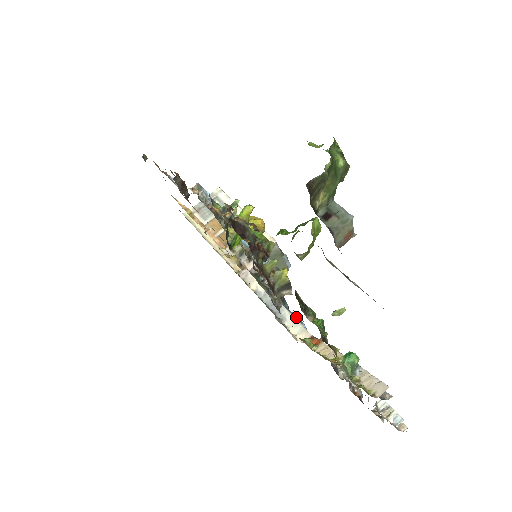
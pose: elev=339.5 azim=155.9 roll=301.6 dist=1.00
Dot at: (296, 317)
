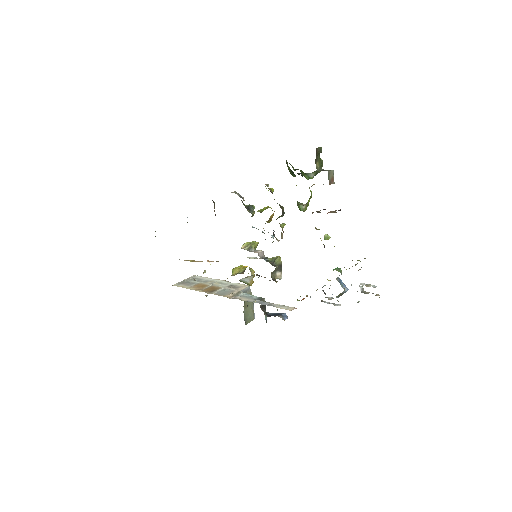
Dot at: (278, 313)
